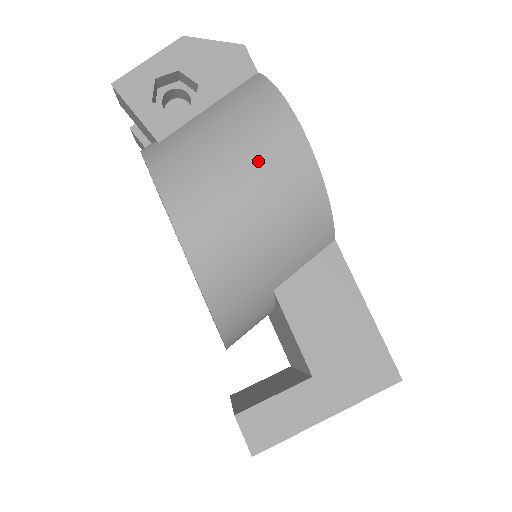
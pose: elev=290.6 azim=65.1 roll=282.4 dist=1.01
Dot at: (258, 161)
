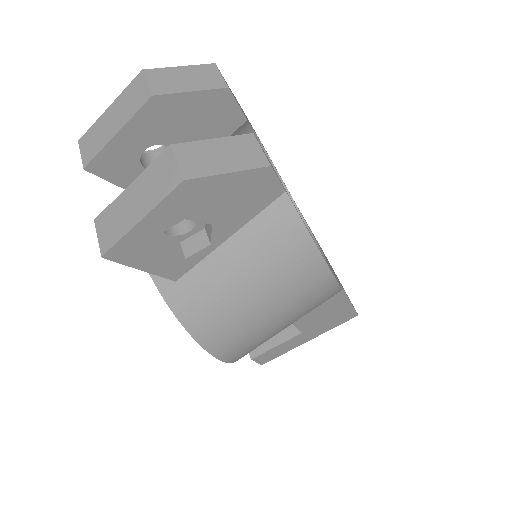
Dot at: (290, 309)
